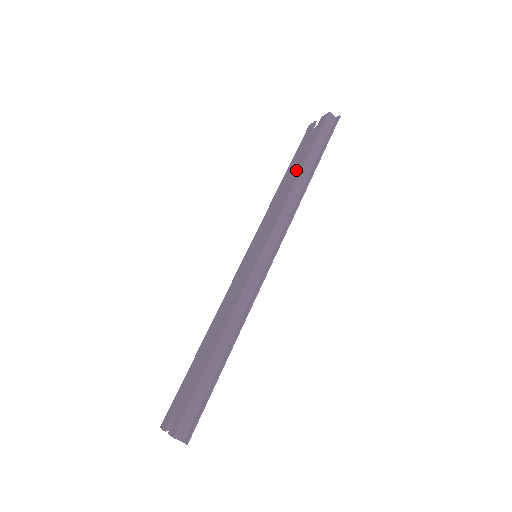
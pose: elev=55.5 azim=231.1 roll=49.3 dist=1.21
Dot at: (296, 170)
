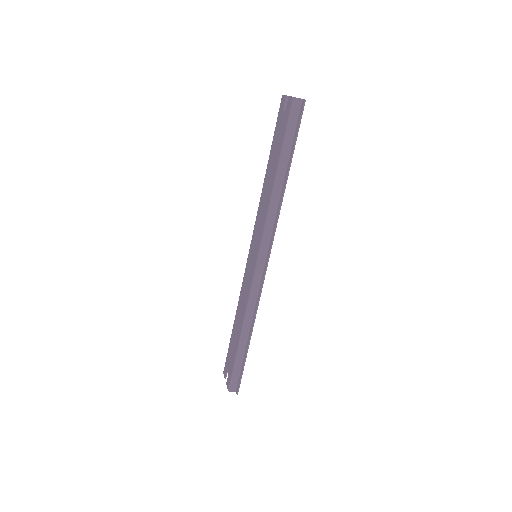
Dot at: (273, 171)
